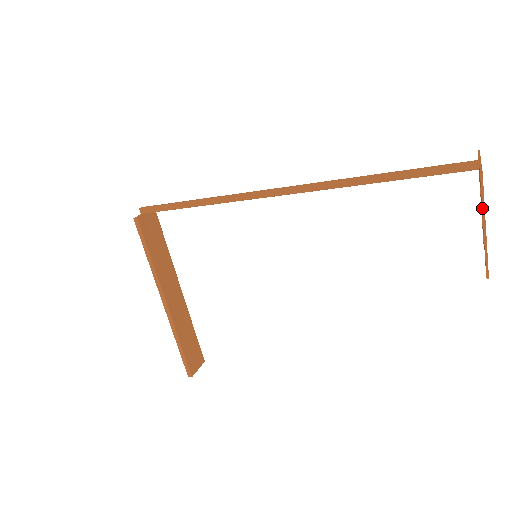
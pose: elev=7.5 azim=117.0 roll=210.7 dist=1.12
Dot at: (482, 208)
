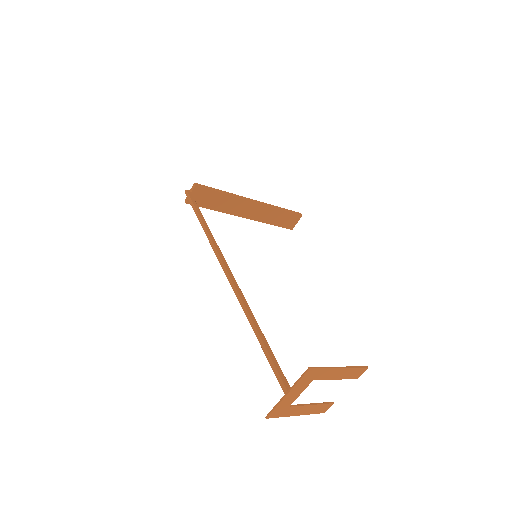
Dot at: (284, 415)
